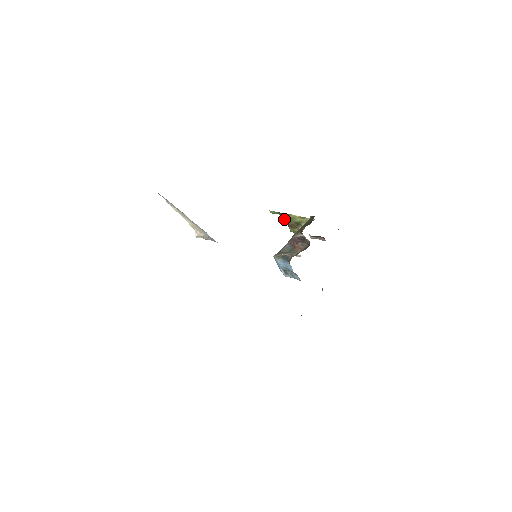
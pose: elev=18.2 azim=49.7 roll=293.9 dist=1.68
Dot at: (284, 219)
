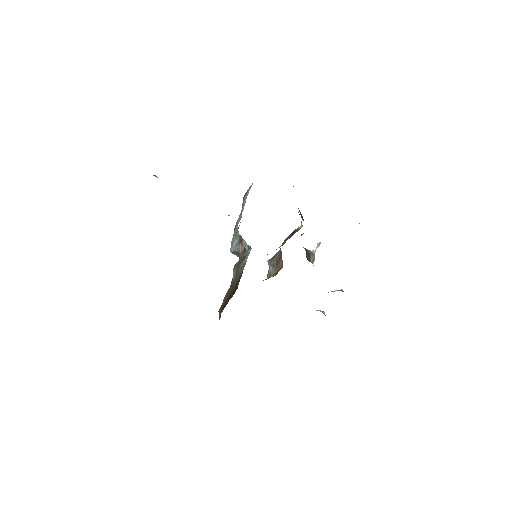
Dot at: occluded
